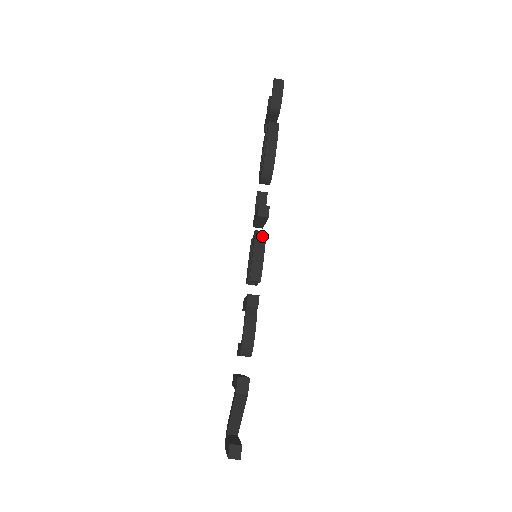
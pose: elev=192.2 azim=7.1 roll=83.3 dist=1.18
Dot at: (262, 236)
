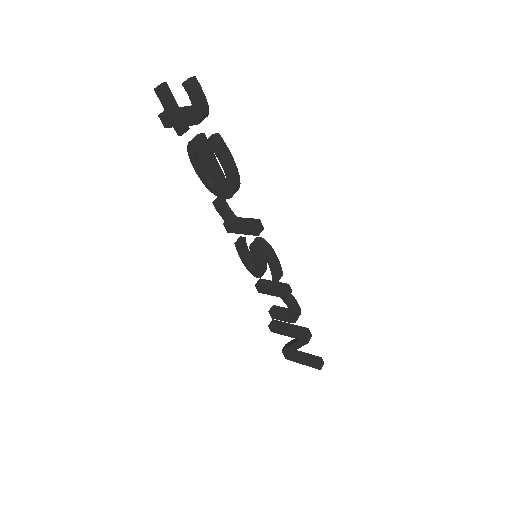
Dot at: (267, 246)
